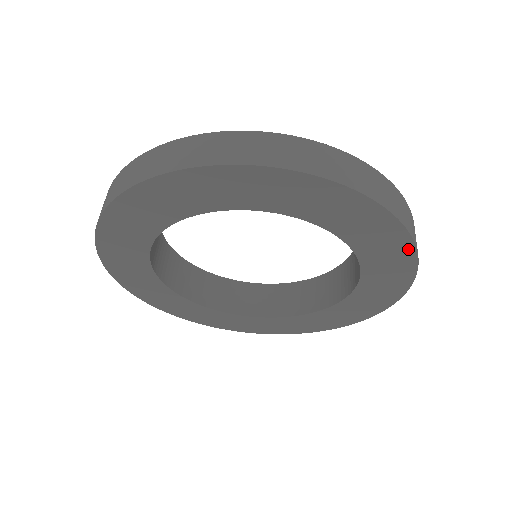
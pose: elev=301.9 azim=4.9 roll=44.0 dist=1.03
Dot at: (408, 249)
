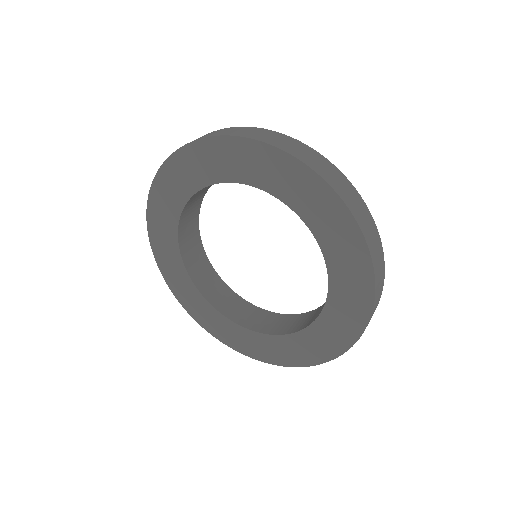
Dot at: (367, 303)
